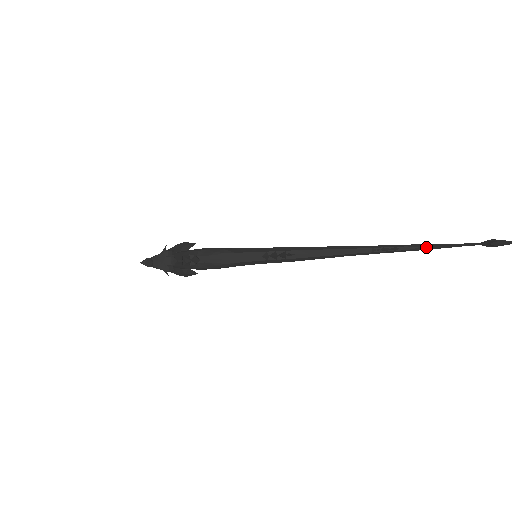
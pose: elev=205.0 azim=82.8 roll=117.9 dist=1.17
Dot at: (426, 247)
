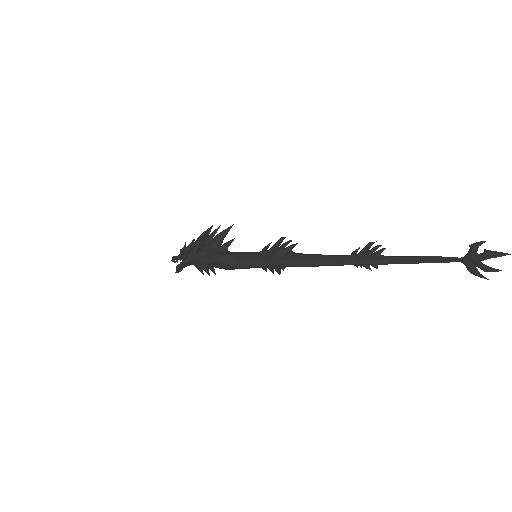
Dot at: occluded
